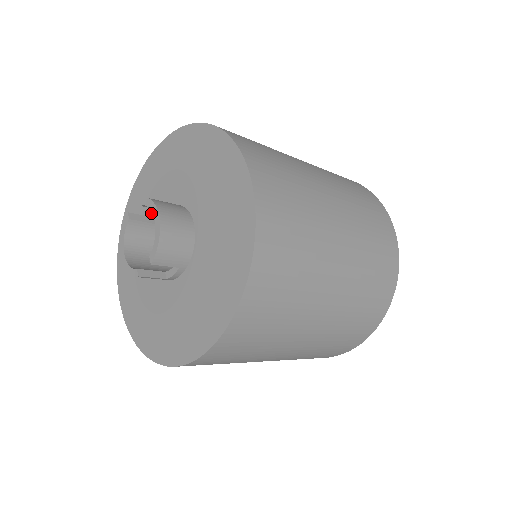
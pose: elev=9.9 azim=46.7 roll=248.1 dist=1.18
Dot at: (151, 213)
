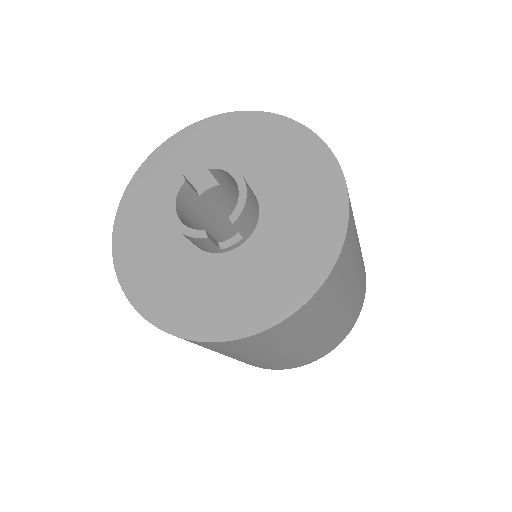
Dot at: occluded
